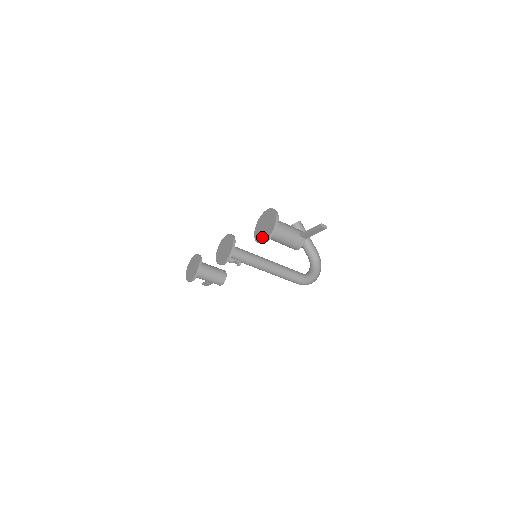
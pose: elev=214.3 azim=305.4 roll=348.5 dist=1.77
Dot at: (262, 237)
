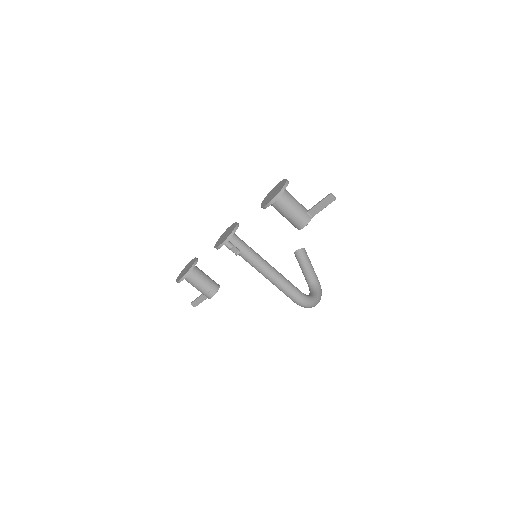
Dot at: (269, 200)
